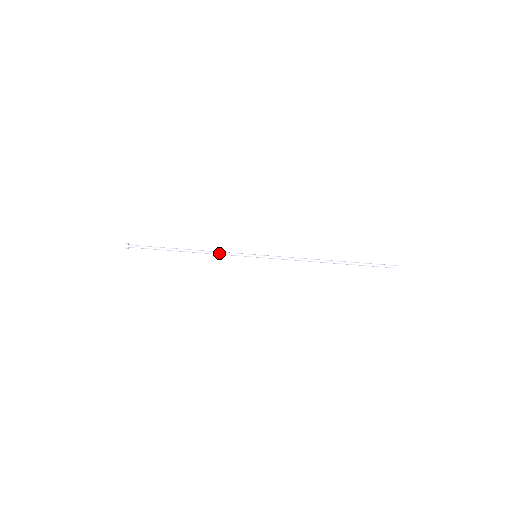
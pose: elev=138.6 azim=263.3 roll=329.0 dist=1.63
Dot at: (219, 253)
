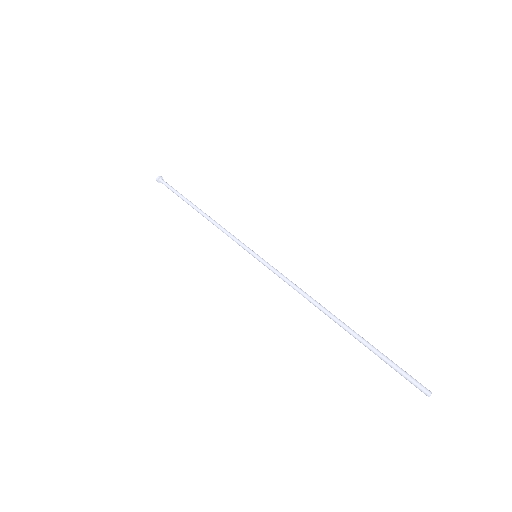
Dot at: (223, 231)
